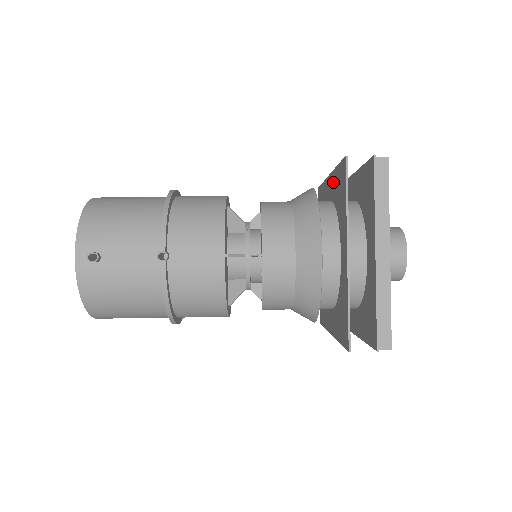
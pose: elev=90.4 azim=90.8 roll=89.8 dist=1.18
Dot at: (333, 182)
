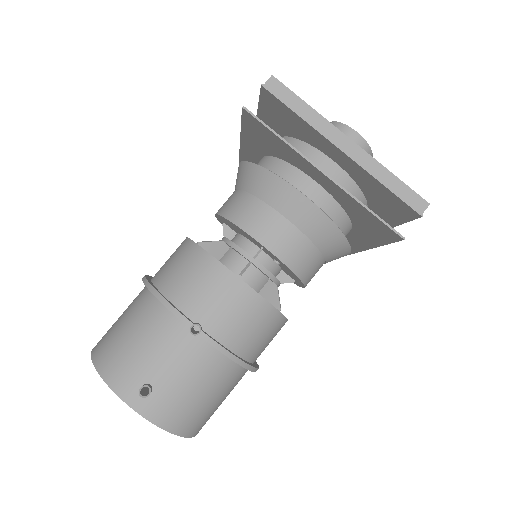
Dot at: (250, 142)
